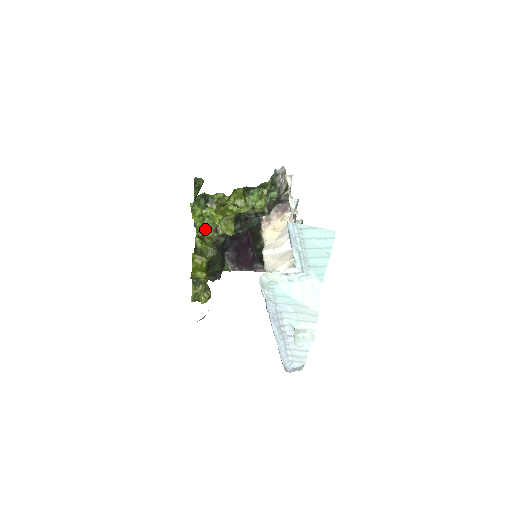
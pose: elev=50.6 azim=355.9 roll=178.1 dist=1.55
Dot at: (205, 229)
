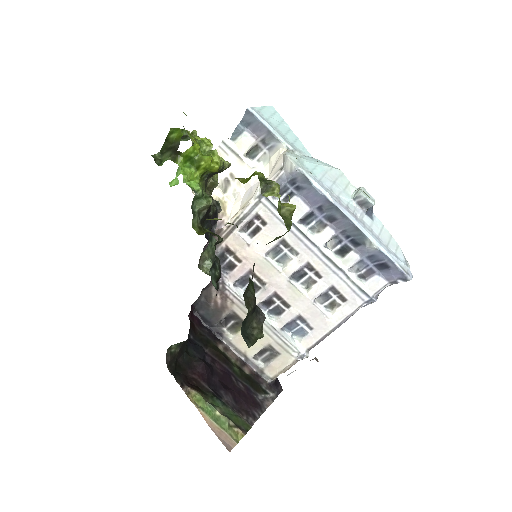
Dot at: (211, 156)
